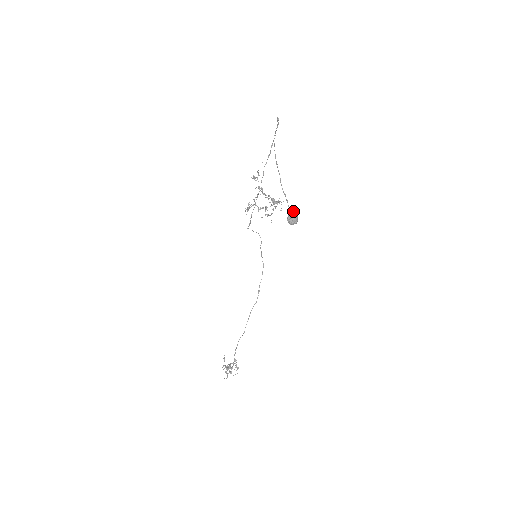
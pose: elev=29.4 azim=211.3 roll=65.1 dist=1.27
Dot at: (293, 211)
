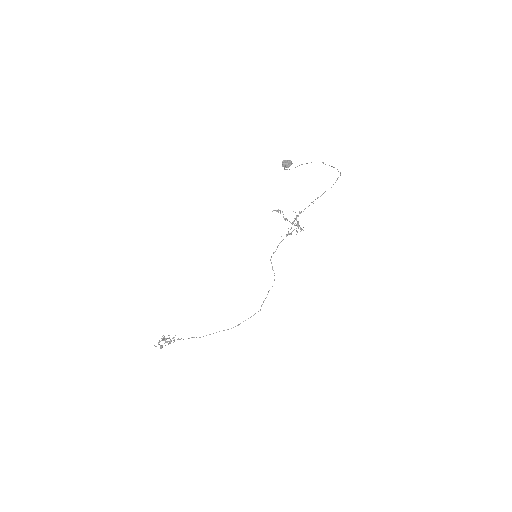
Dot at: occluded
